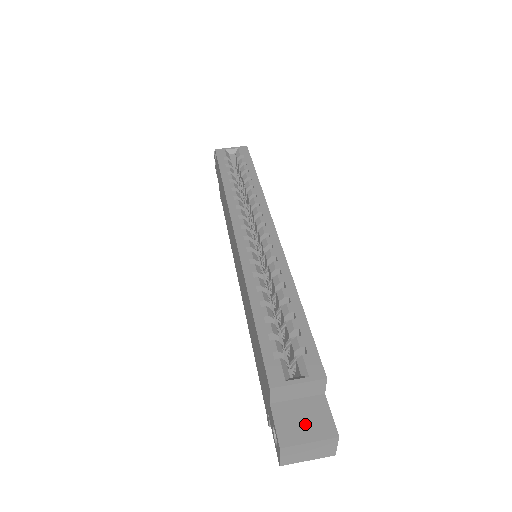
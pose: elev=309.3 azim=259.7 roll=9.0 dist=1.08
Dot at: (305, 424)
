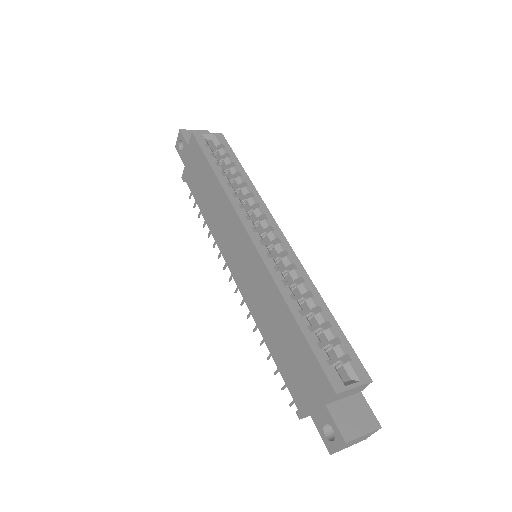
Dot at: (356, 420)
